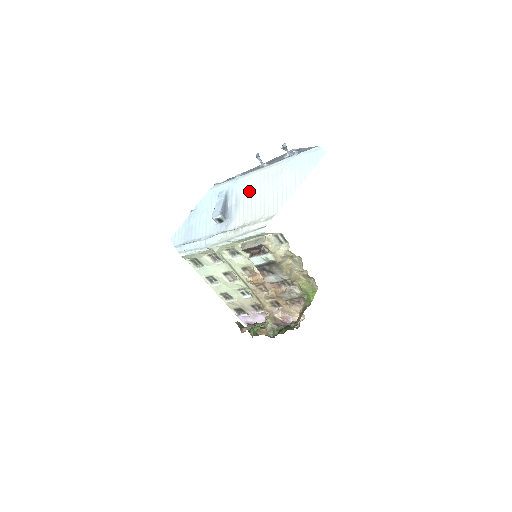
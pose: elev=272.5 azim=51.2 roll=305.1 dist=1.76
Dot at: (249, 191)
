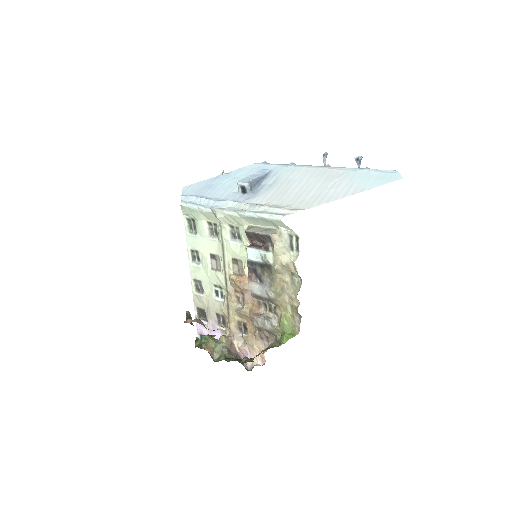
Dot at: (293, 179)
